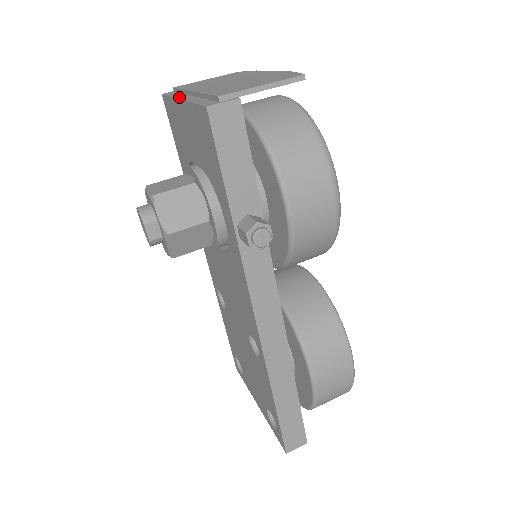
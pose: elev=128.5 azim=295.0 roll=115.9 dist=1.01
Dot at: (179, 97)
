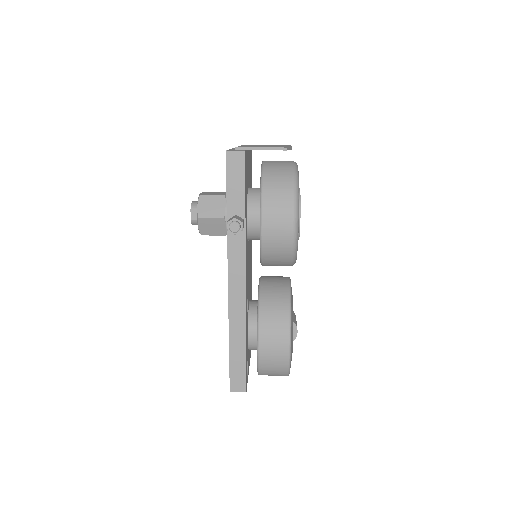
Dot at: (234, 148)
